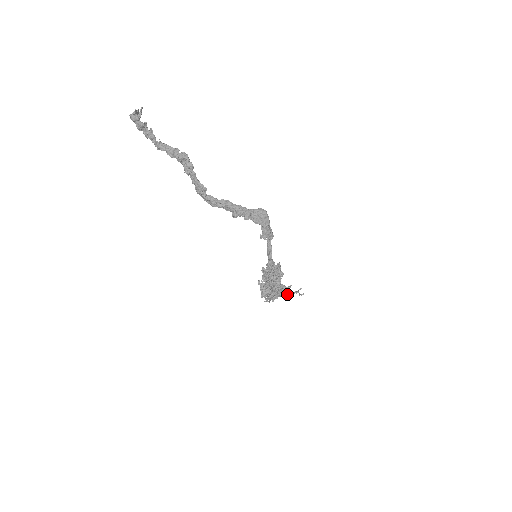
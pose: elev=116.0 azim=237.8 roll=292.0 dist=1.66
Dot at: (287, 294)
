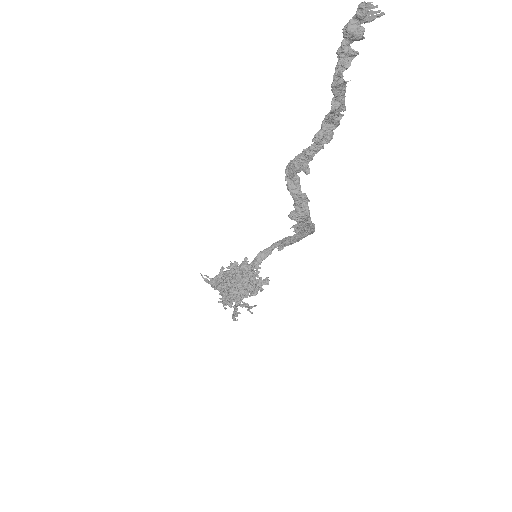
Dot at: (241, 305)
